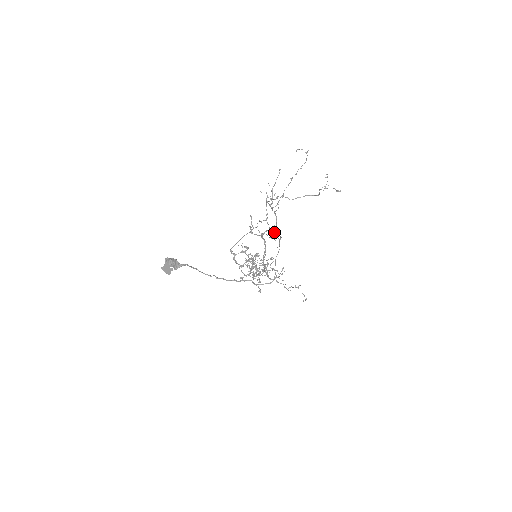
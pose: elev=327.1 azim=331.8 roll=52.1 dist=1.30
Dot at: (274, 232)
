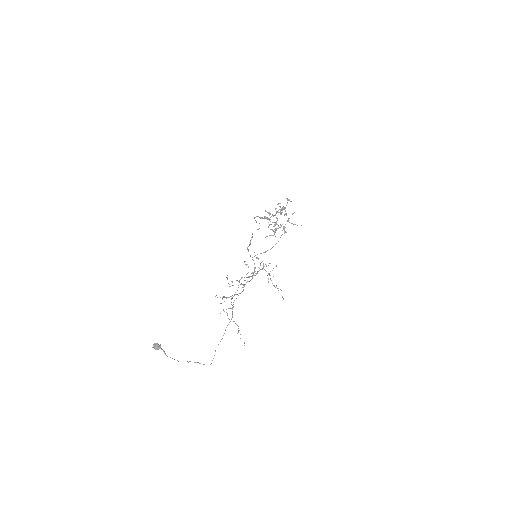
Dot at: (232, 308)
